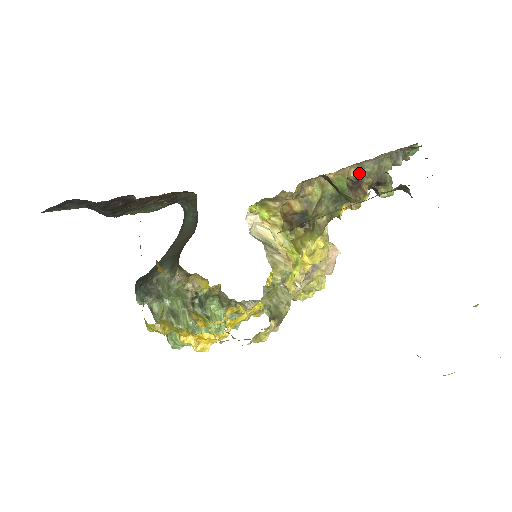
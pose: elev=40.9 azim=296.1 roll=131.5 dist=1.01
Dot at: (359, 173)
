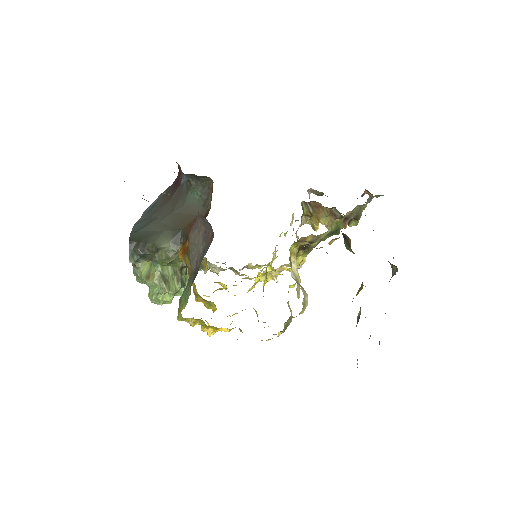
Dot at: (350, 214)
